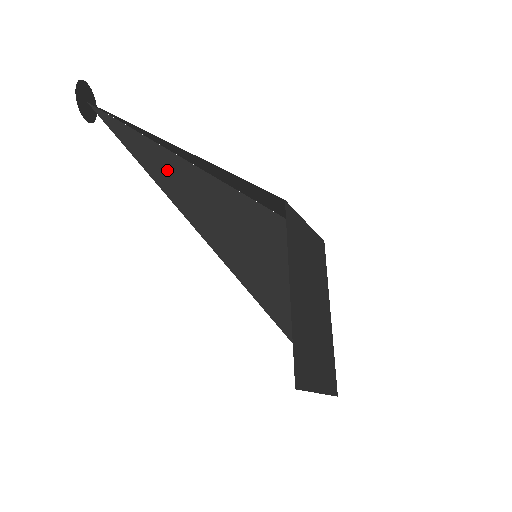
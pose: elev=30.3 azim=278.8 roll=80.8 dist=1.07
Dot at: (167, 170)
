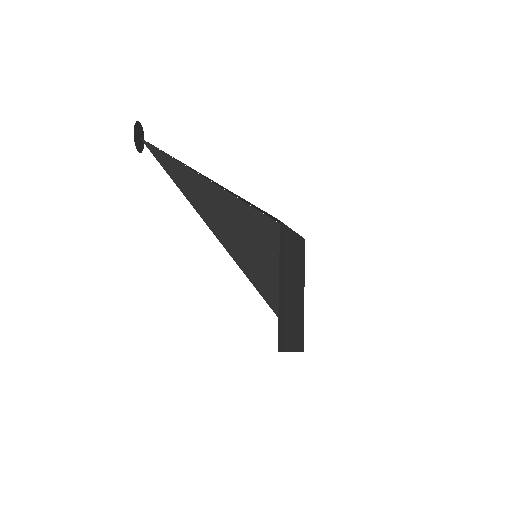
Dot at: (195, 189)
